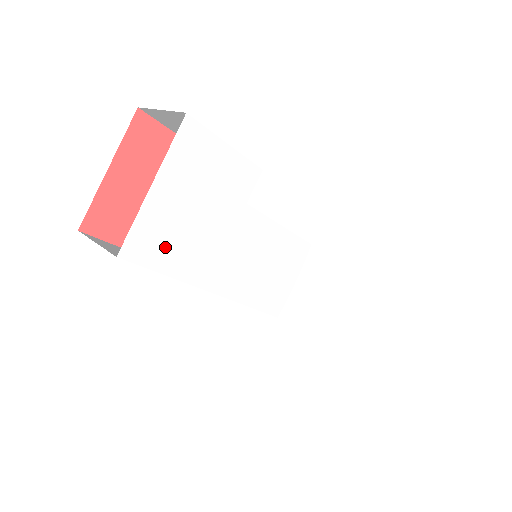
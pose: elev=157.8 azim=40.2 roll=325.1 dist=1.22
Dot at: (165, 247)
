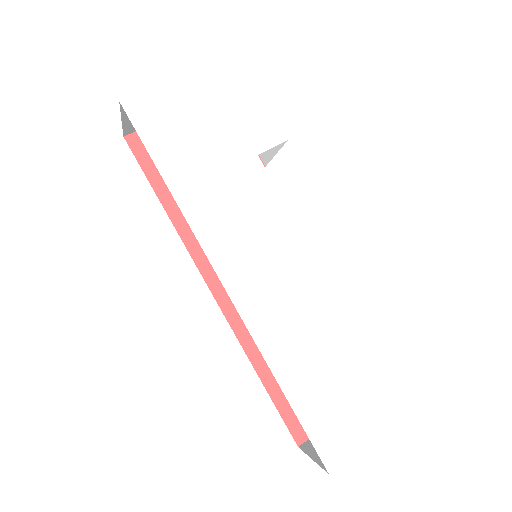
Dot at: (162, 128)
